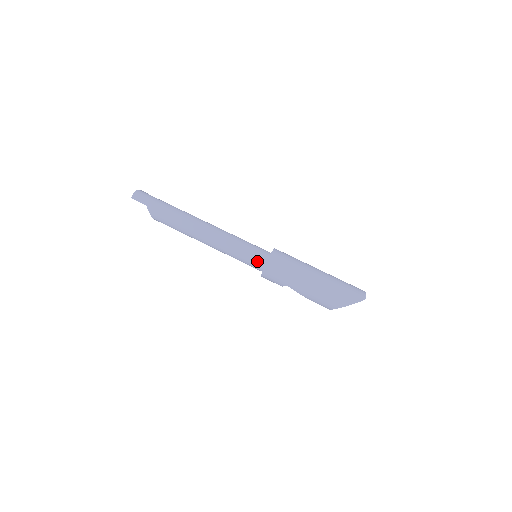
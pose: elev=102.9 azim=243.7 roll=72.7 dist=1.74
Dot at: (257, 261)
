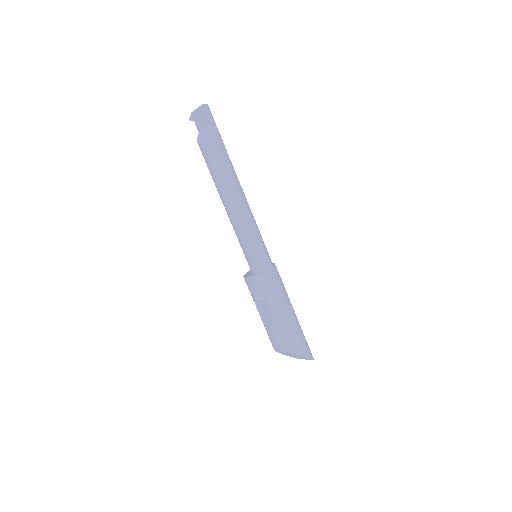
Dot at: (265, 260)
